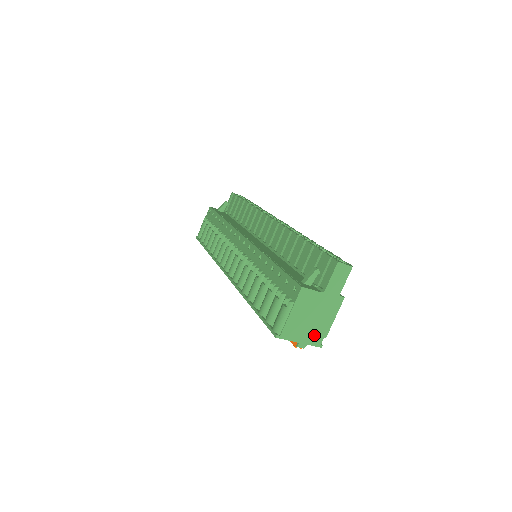
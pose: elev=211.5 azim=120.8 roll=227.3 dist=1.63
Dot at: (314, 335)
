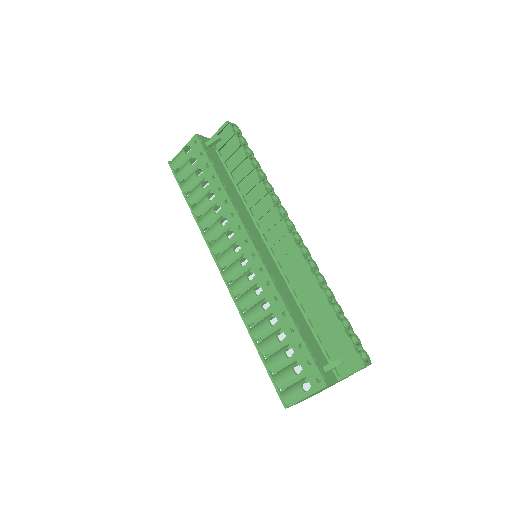
Dot at: occluded
